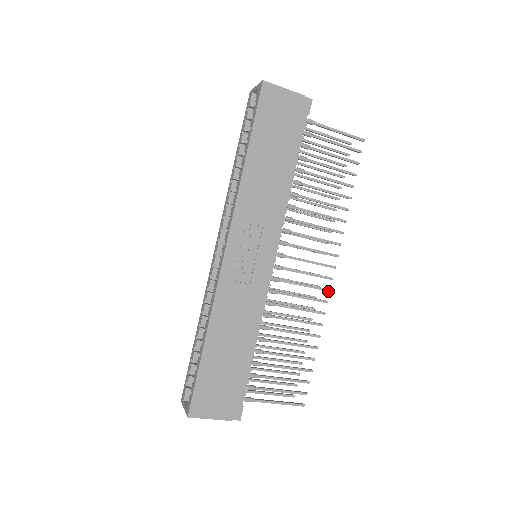
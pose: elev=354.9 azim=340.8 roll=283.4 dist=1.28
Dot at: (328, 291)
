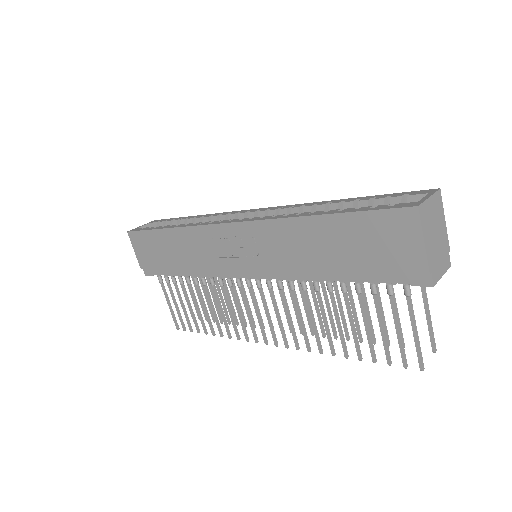
Dot at: (255, 340)
